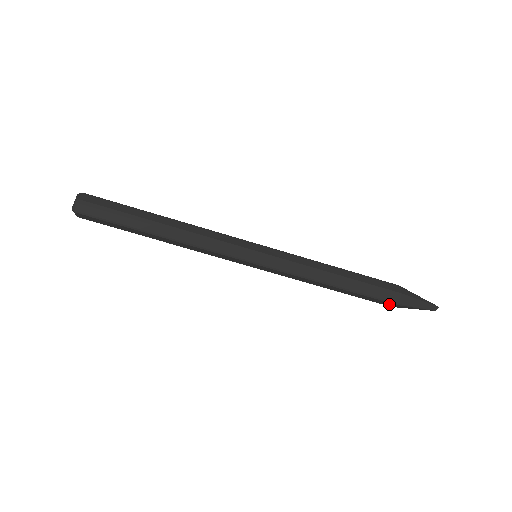
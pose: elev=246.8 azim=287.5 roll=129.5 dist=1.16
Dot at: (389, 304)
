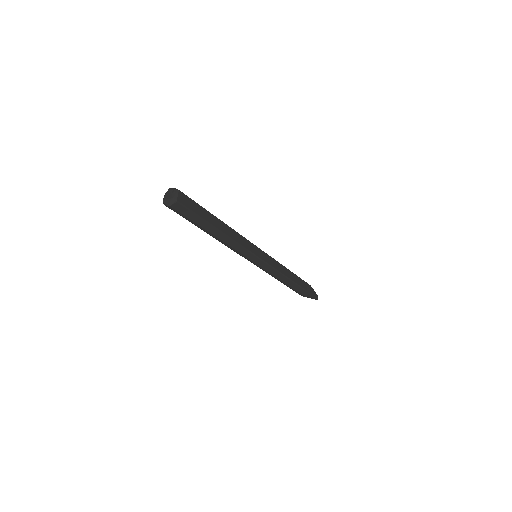
Dot at: occluded
